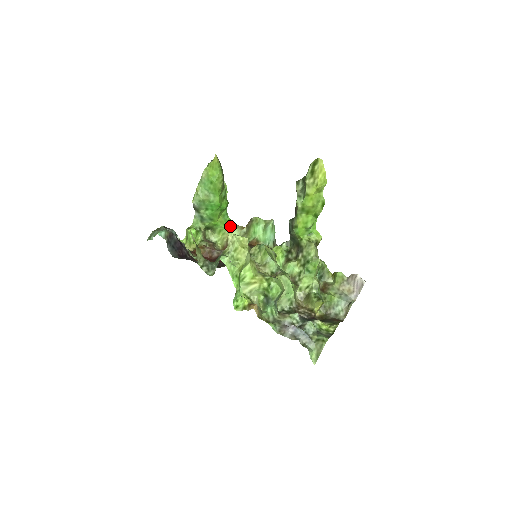
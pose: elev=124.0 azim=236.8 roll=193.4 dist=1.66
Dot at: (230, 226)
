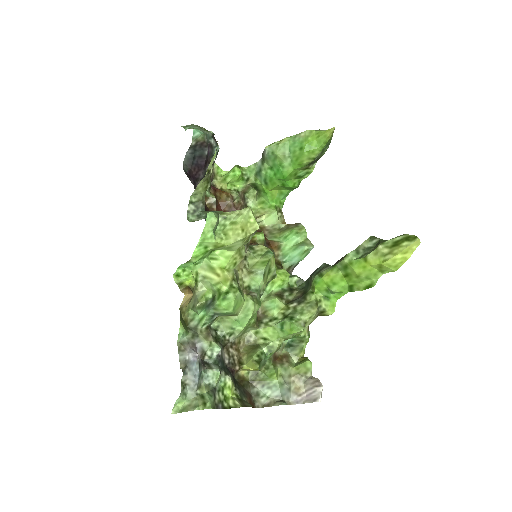
Dot at: (276, 208)
